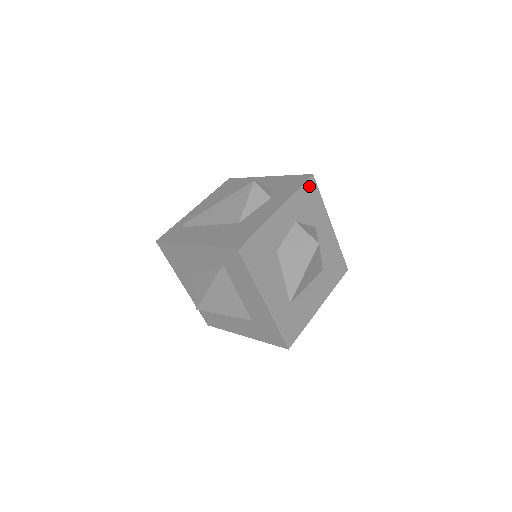
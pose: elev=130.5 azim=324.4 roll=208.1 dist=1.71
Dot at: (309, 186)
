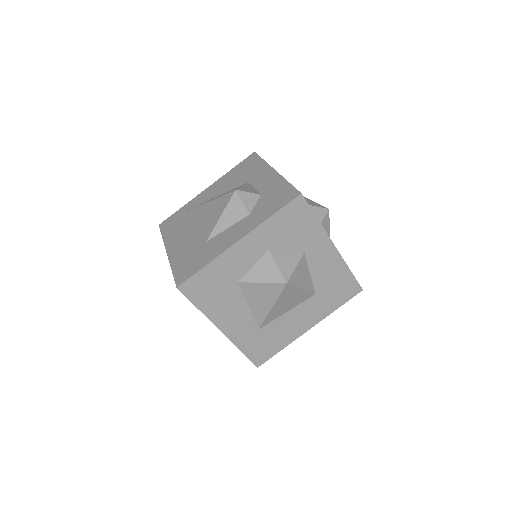
Dot at: (294, 208)
